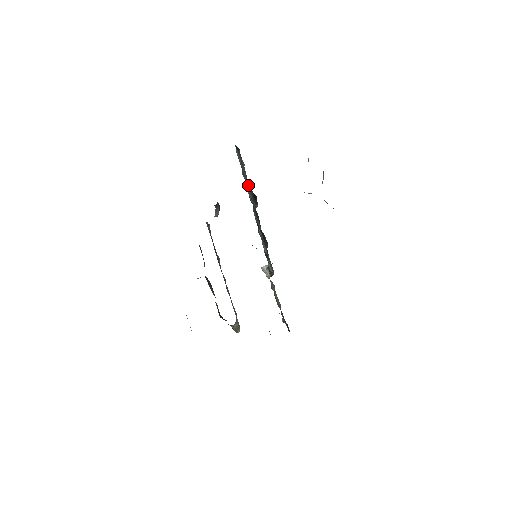
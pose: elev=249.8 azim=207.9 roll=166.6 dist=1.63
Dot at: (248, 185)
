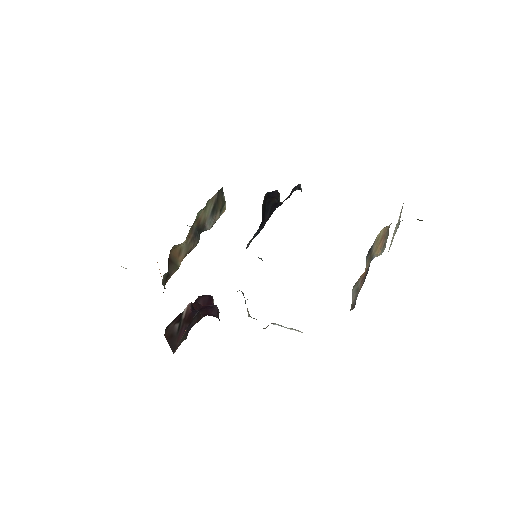
Dot at: occluded
